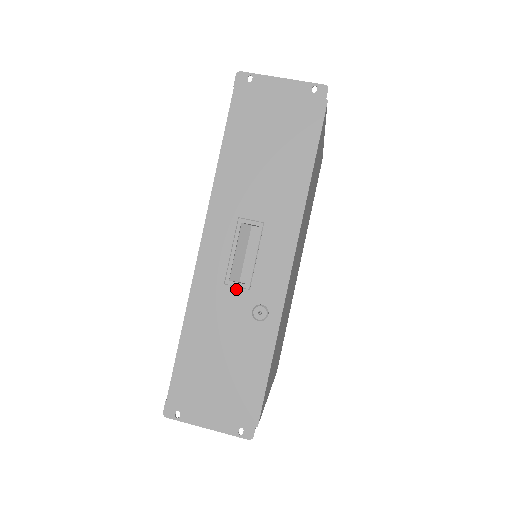
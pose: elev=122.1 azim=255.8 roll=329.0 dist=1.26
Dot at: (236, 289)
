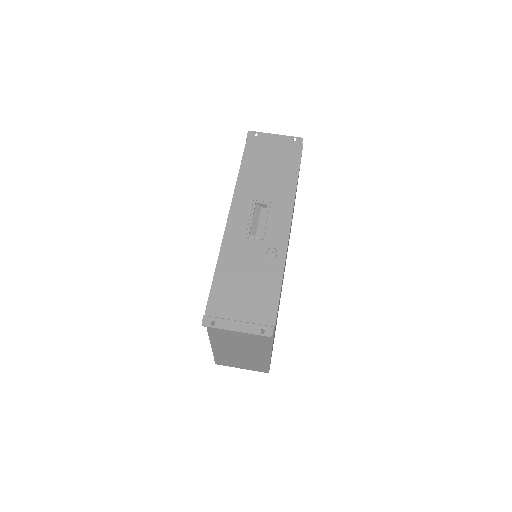
Dot at: (254, 240)
